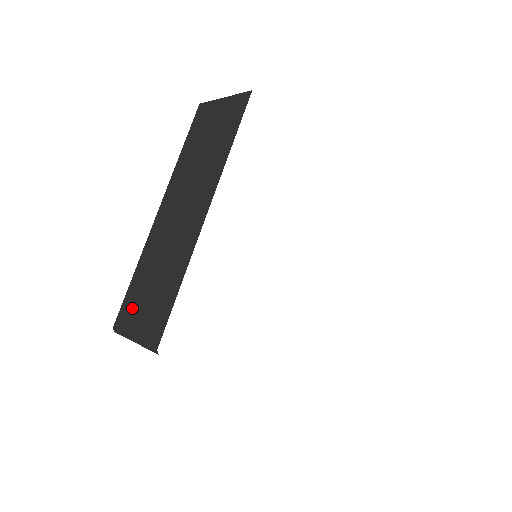
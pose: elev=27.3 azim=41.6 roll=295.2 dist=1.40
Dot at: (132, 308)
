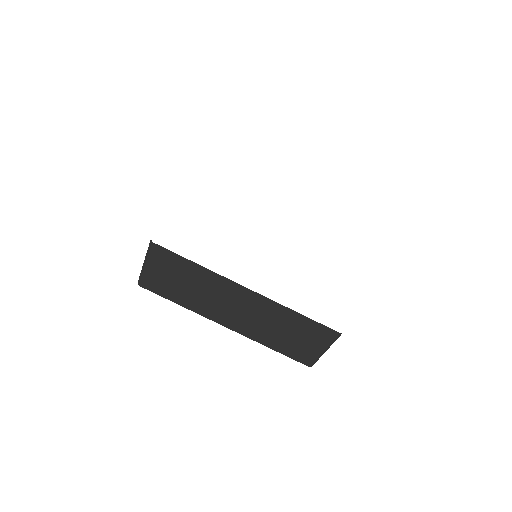
Dot at: occluded
